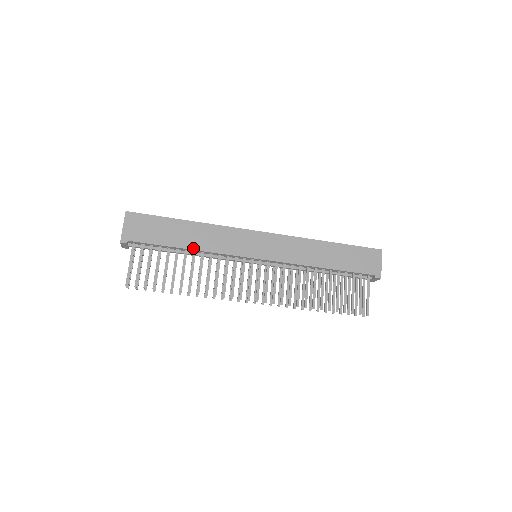
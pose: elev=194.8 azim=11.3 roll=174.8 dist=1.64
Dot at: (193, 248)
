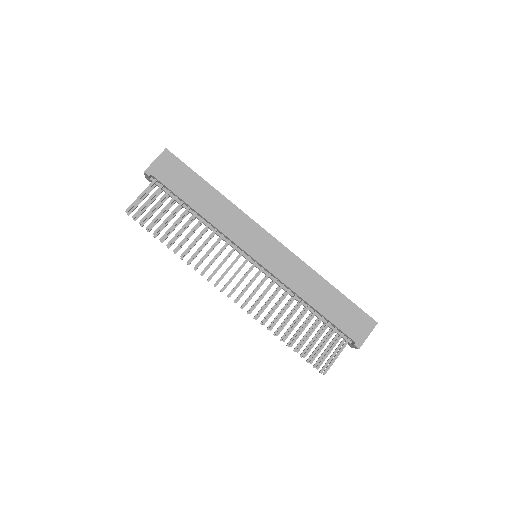
Dot at: (203, 214)
